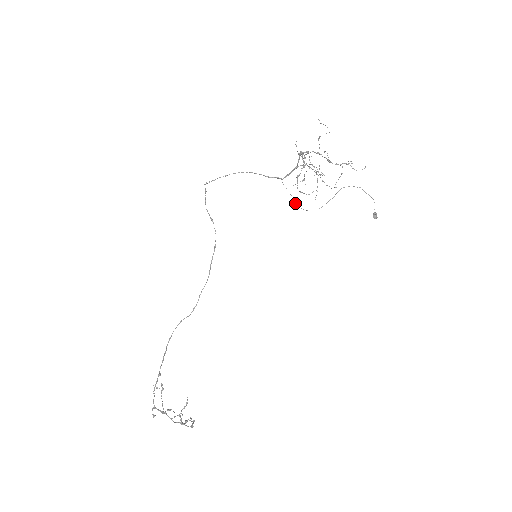
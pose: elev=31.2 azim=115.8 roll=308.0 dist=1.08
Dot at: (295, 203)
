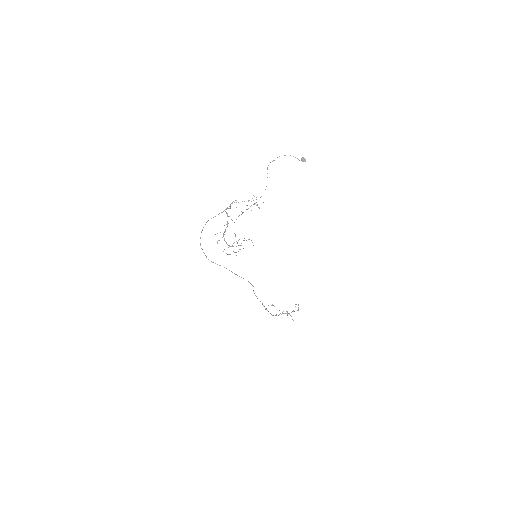
Dot at: occluded
